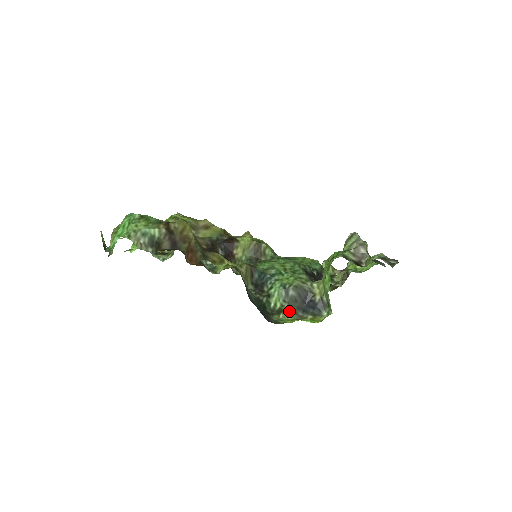
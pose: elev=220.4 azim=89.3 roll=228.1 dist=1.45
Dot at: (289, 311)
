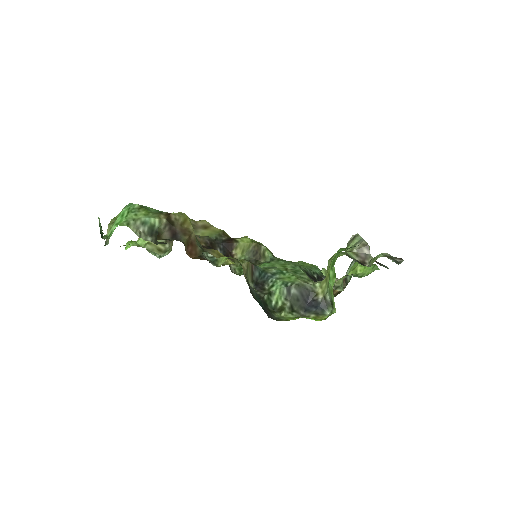
Dot at: (291, 310)
